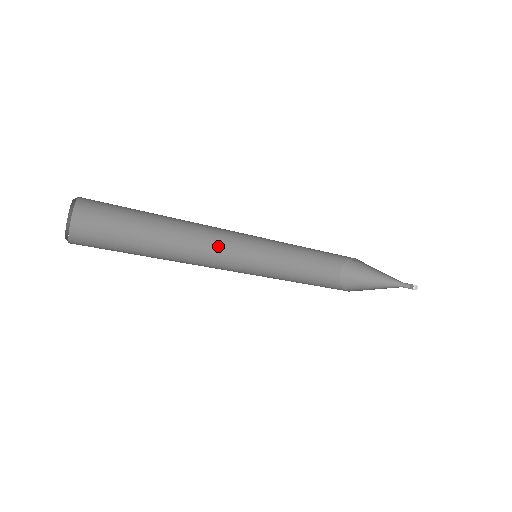
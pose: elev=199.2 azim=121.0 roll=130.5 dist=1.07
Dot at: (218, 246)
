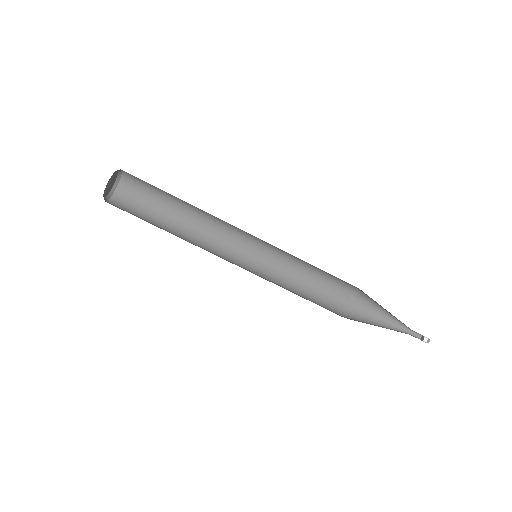
Dot at: (222, 256)
